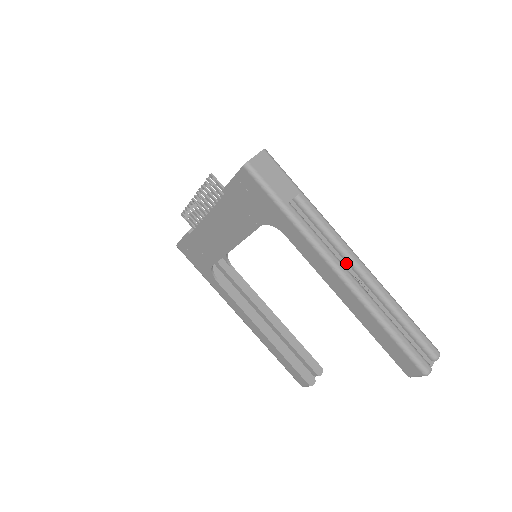
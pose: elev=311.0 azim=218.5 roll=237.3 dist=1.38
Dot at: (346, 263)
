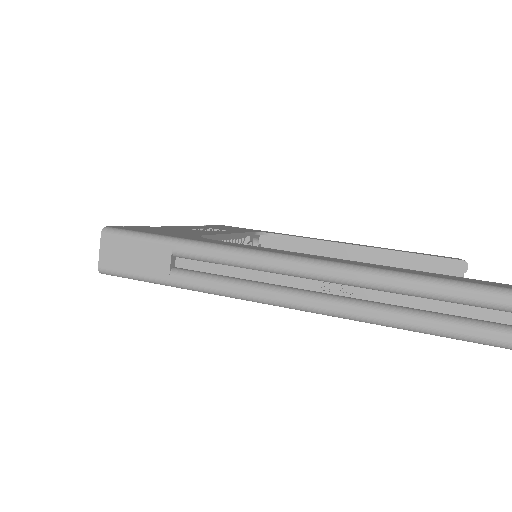
Dot at: (295, 277)
